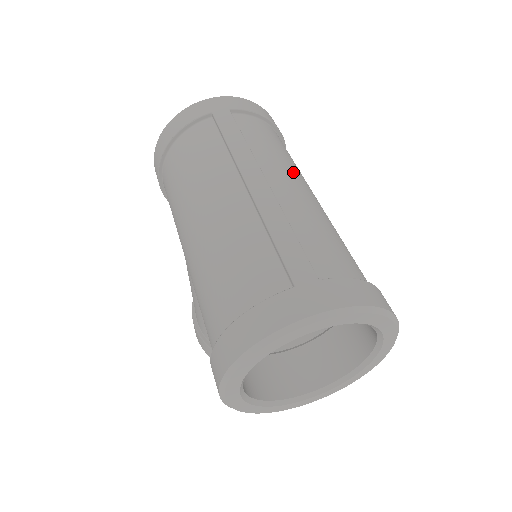
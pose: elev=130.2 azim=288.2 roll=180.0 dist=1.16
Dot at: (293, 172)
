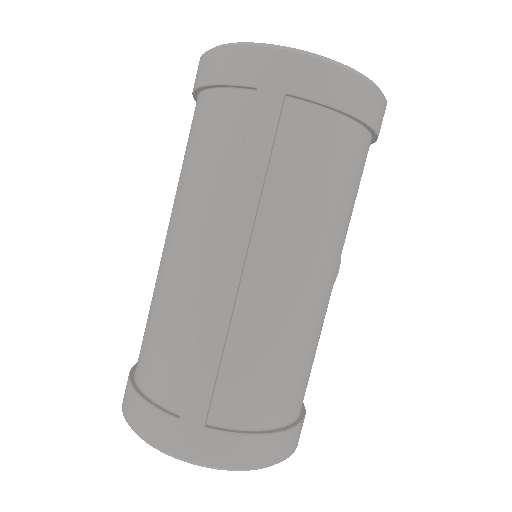
Dot at: (306, 244)
